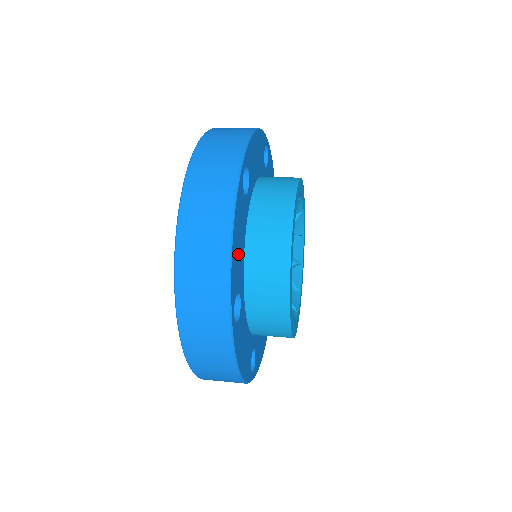
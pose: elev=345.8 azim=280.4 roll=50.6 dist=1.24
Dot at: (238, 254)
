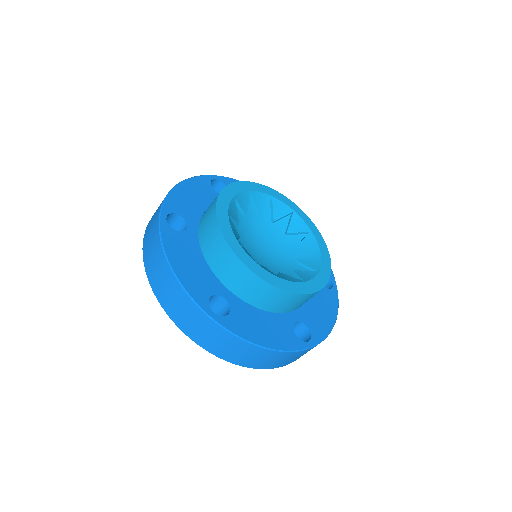
Dot at: (189, 201)
